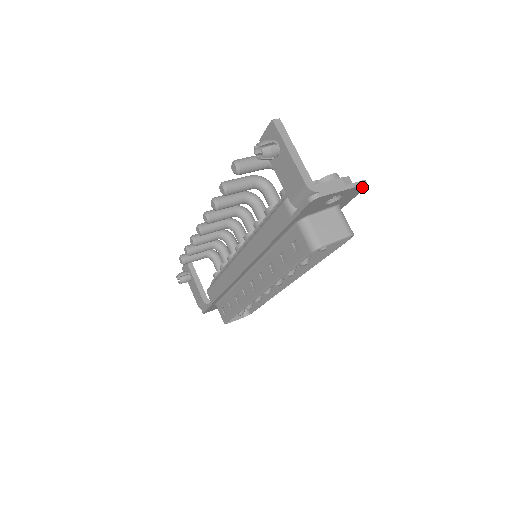
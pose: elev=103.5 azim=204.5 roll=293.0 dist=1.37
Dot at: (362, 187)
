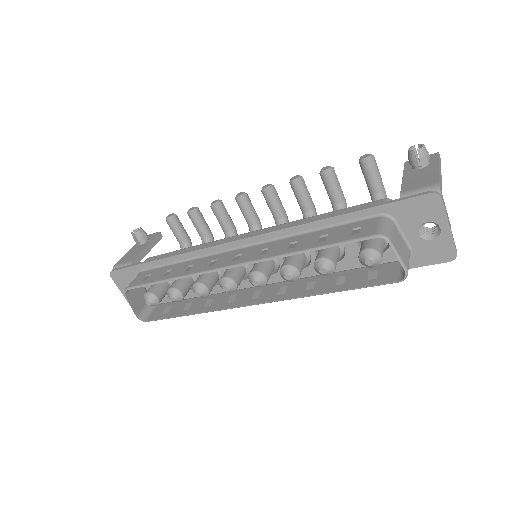
Dot at: (450, 255)
